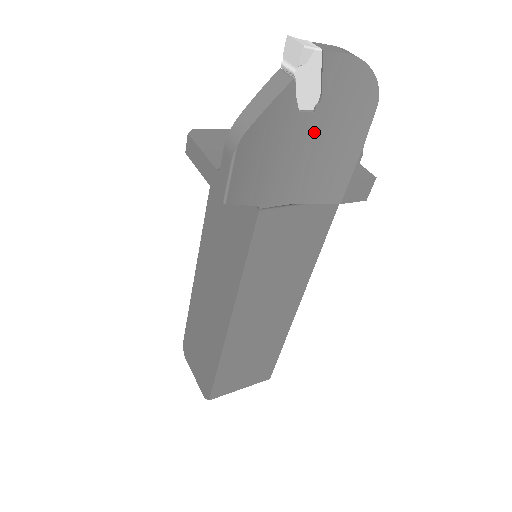
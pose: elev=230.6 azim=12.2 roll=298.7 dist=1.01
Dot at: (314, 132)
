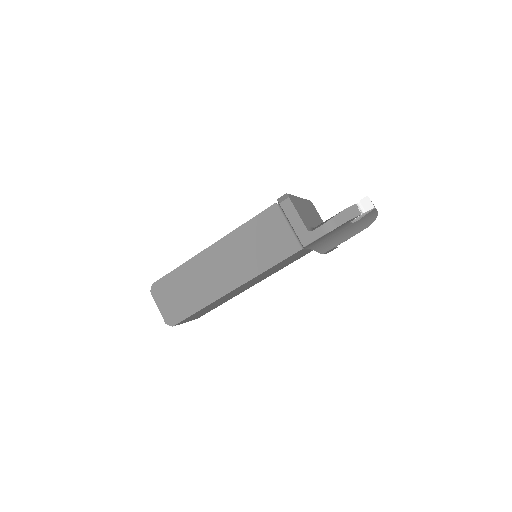
Dot at: (344, 229)
